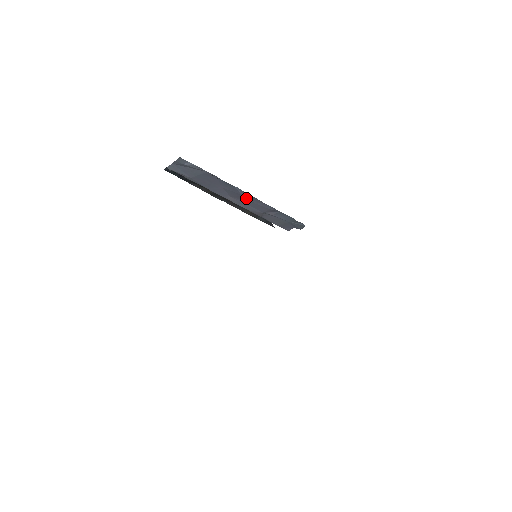
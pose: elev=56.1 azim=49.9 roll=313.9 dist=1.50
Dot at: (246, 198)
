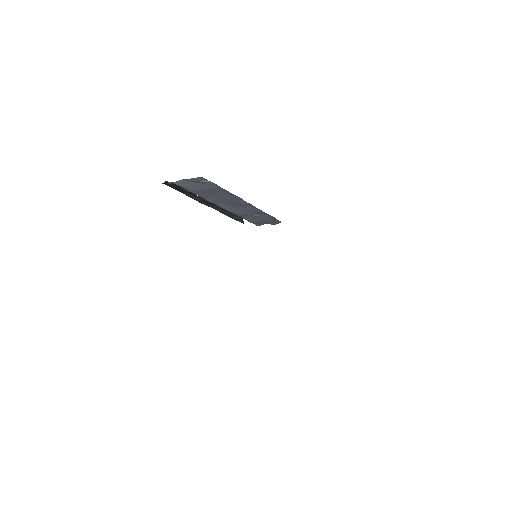
Dot at: (241, 205)
